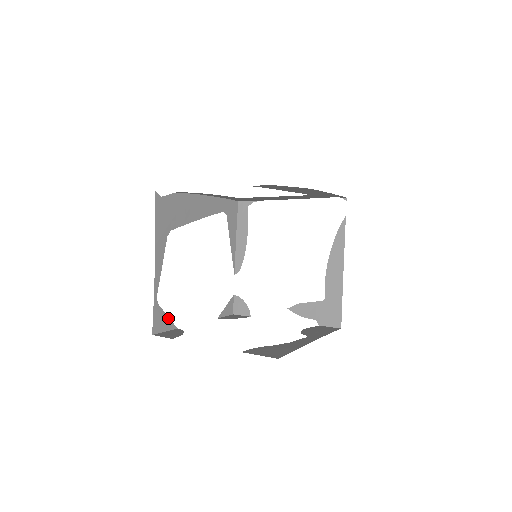
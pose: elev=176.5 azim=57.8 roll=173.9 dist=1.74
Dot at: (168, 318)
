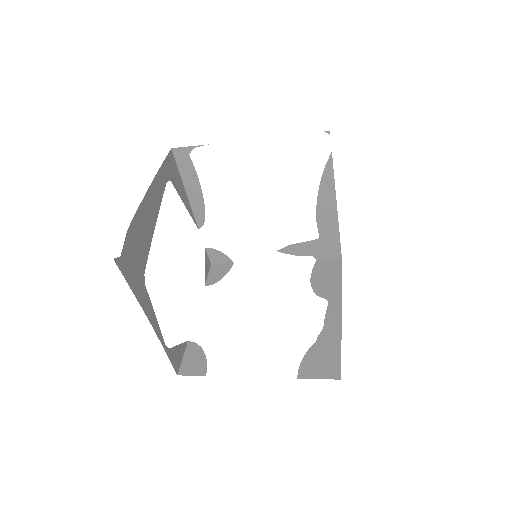
Dot at: (179, 345)
